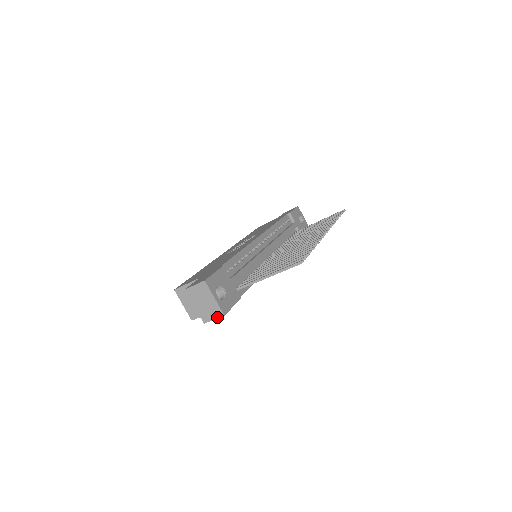
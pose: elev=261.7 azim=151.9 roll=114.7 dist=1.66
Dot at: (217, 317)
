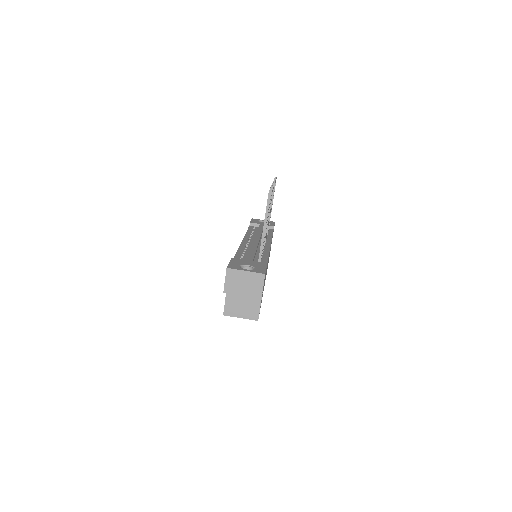
Dot at: (263, 282)
